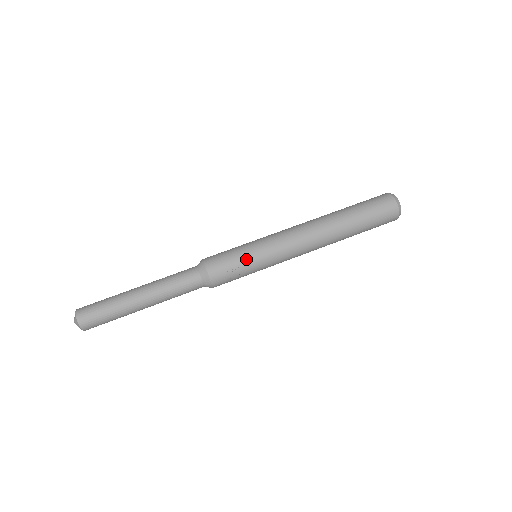
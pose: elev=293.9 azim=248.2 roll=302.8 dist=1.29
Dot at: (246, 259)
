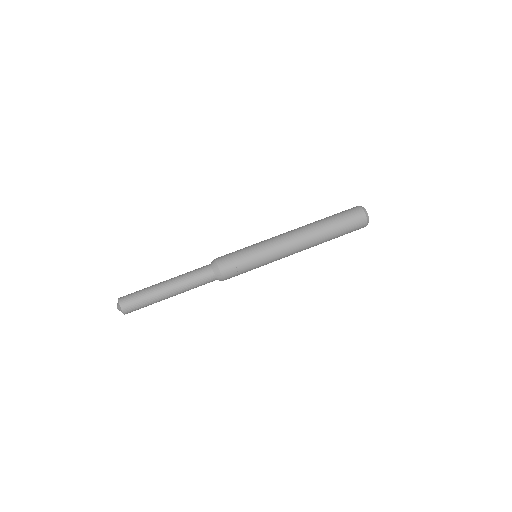
Dot at: (249, 259)
